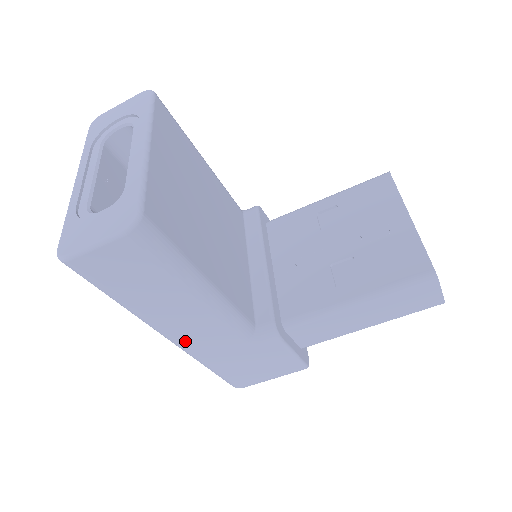
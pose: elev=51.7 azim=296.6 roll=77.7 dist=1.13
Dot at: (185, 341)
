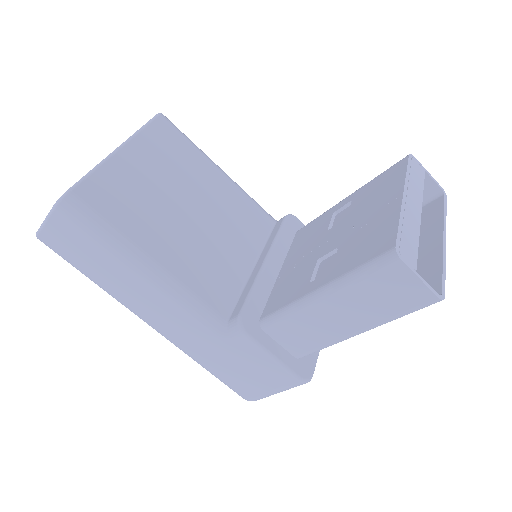
Dot at: (161, 328)
